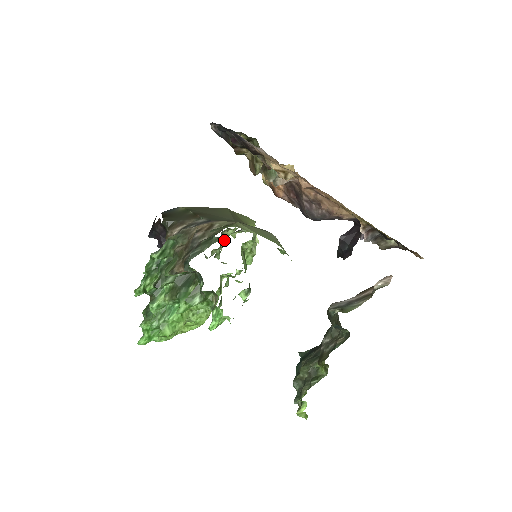
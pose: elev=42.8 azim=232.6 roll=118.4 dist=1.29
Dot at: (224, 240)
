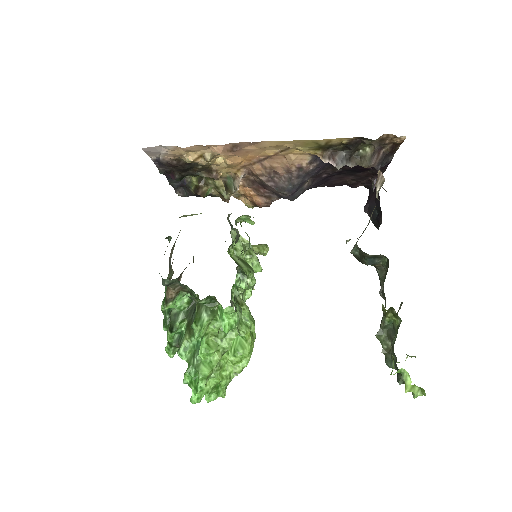
Dot at: occluded
